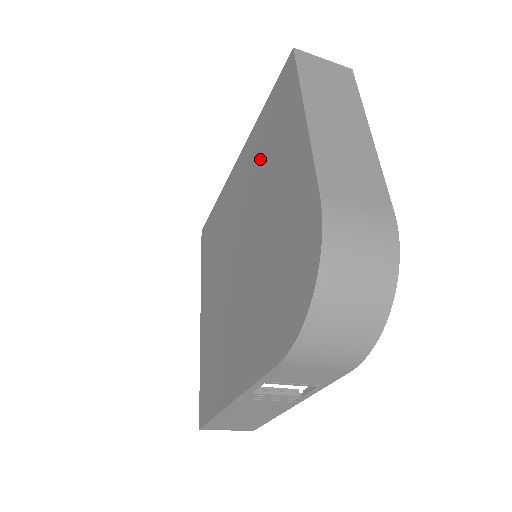
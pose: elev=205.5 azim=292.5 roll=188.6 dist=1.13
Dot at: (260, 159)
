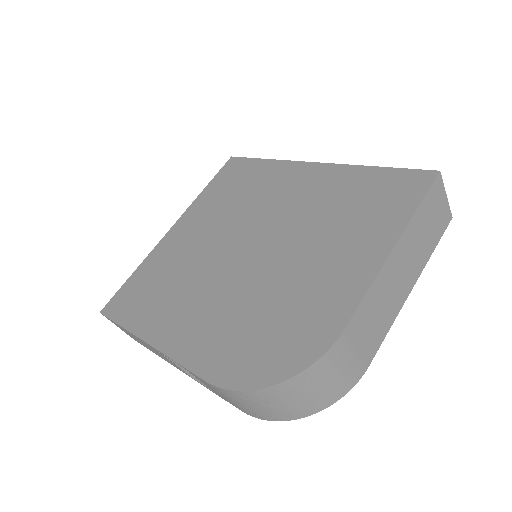
Dot at: (331, 205)
